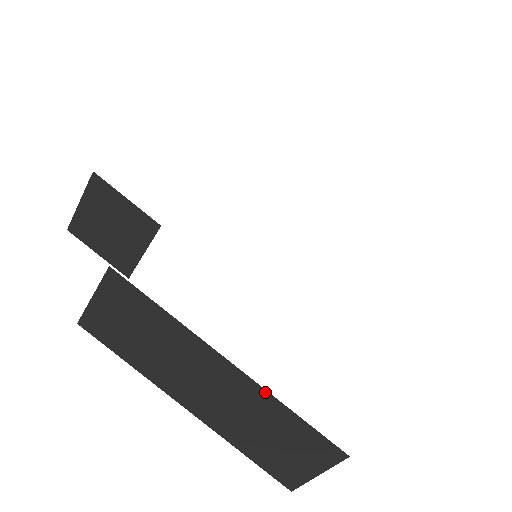
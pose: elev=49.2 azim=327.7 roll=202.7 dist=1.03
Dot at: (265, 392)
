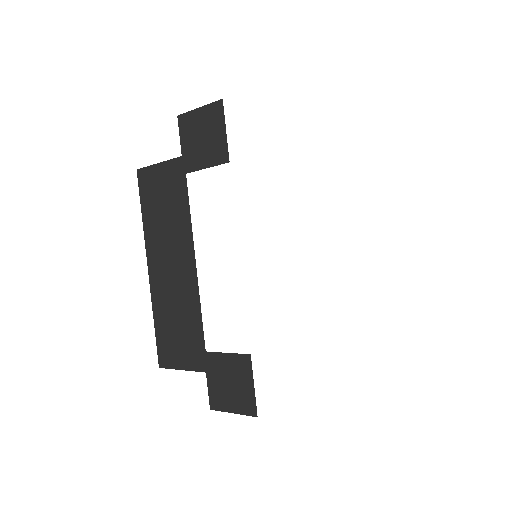
Dot at: occluded
